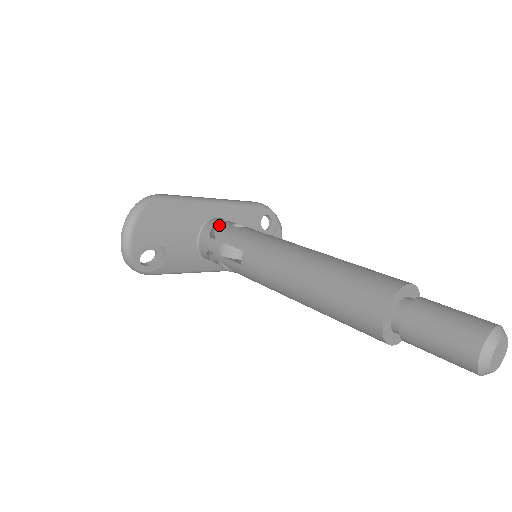
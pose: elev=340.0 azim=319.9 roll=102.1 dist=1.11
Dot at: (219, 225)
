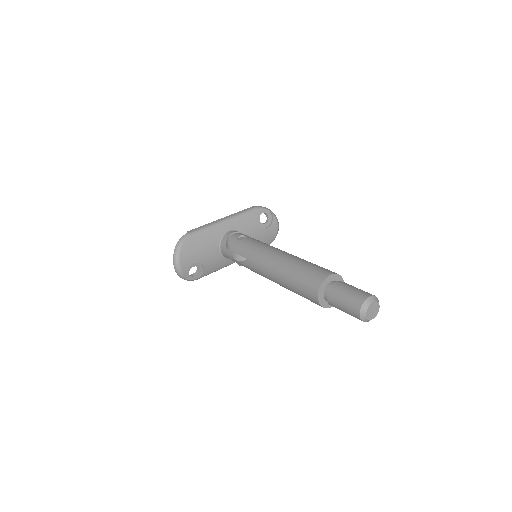
Dot at: (230, 239)
